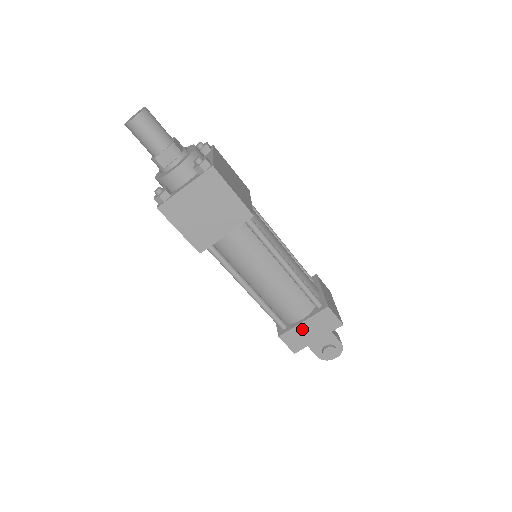
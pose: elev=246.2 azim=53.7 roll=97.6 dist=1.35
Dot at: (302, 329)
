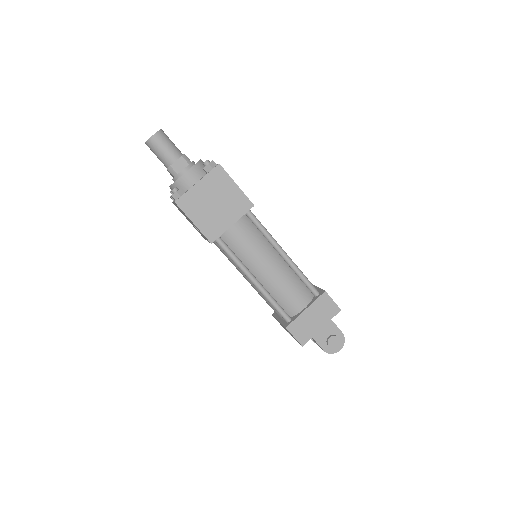
Dot at: (306, 317)
